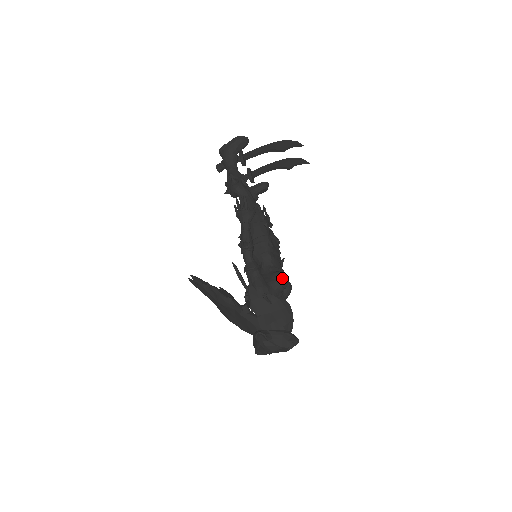
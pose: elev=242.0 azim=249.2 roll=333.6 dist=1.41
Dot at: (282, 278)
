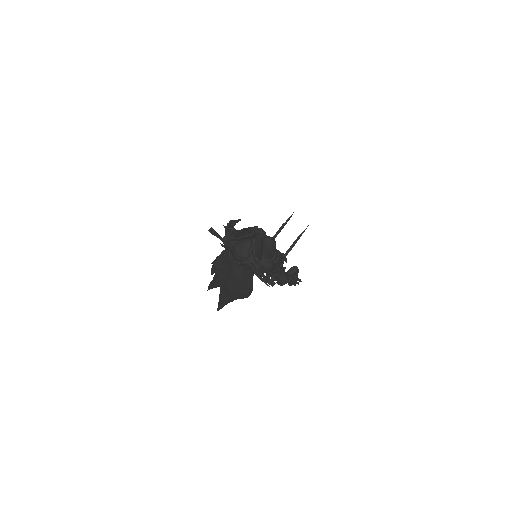
Dot at: occluded
